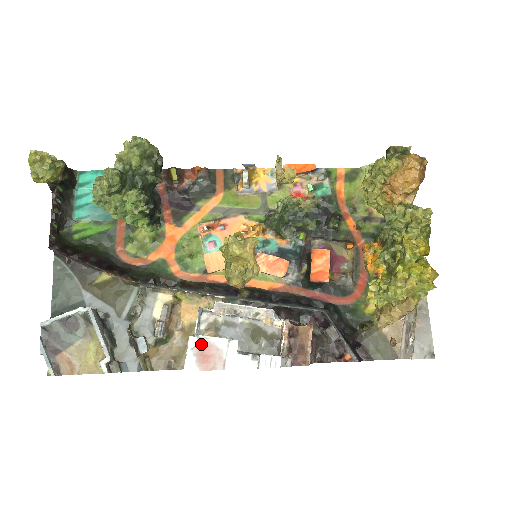
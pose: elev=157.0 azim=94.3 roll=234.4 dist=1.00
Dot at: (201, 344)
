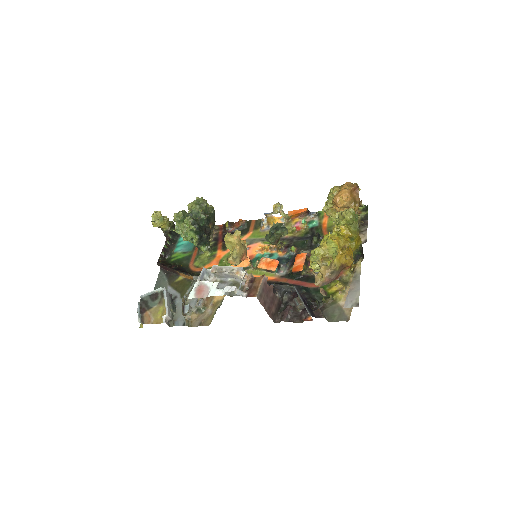
Dot at: (200, 285)
